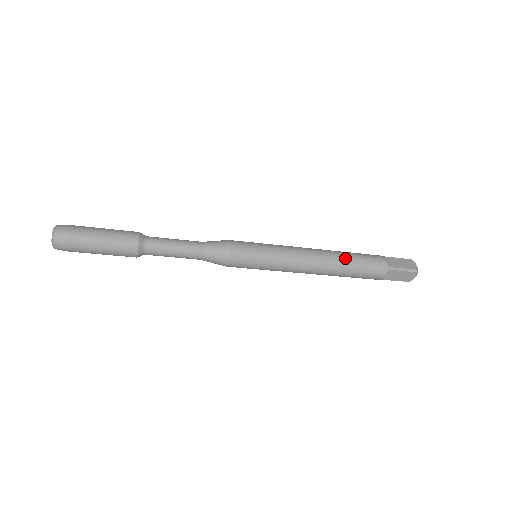
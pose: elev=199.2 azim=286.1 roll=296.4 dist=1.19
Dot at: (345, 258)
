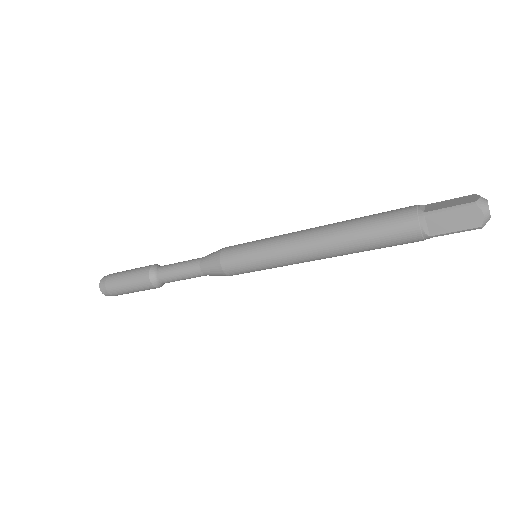
Dot at: (352, 222)
